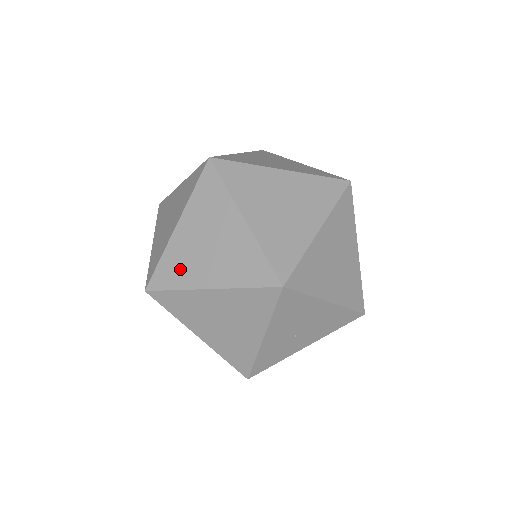
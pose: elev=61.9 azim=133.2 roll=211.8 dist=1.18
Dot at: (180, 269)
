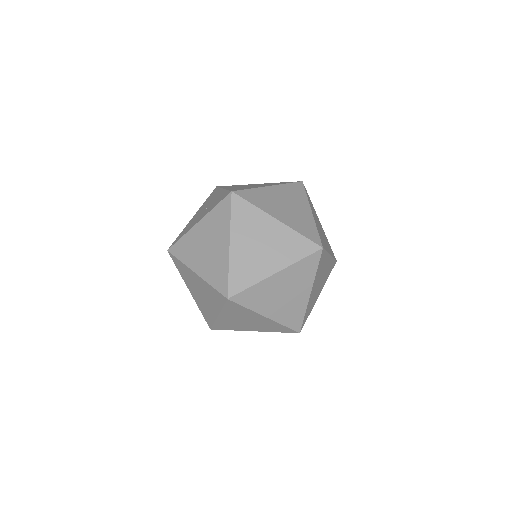
Dot at: (231, 326)
